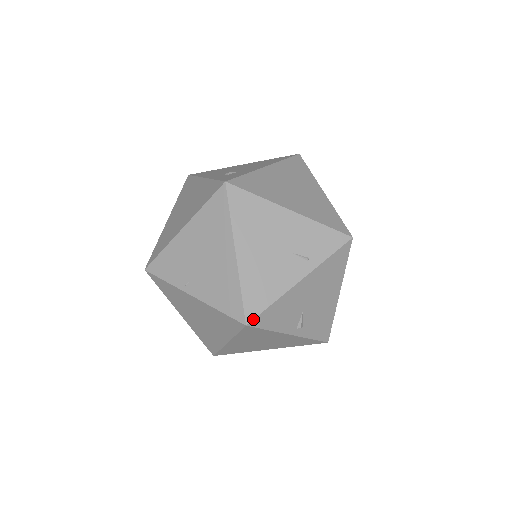
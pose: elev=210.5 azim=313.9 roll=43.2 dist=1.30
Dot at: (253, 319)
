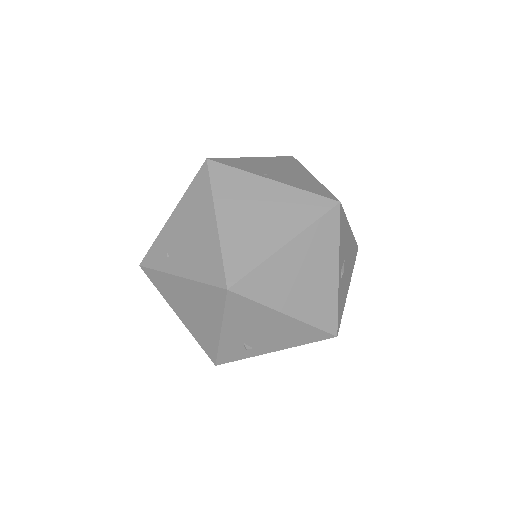
Dot at: occluded
